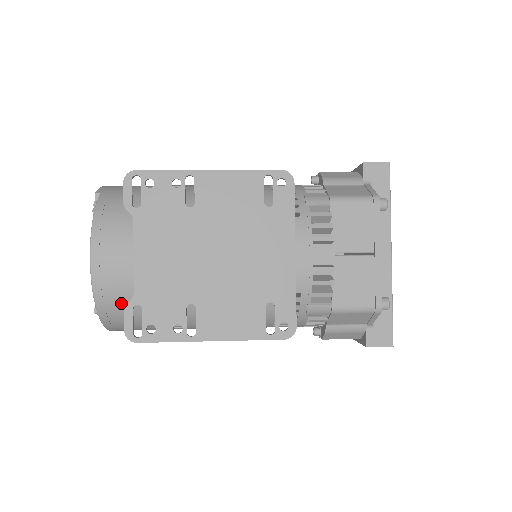
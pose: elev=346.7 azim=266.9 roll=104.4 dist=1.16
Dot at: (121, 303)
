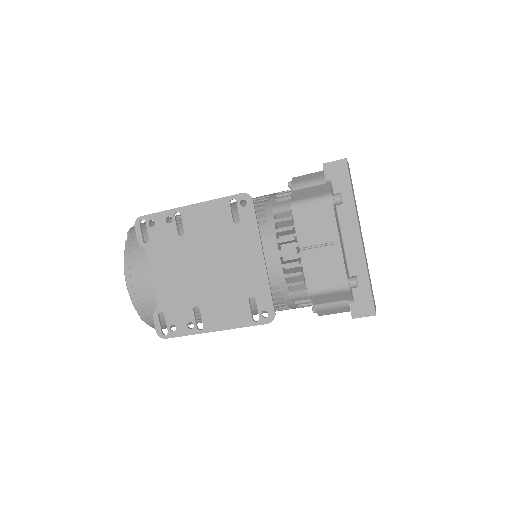
Dot at: occluded
